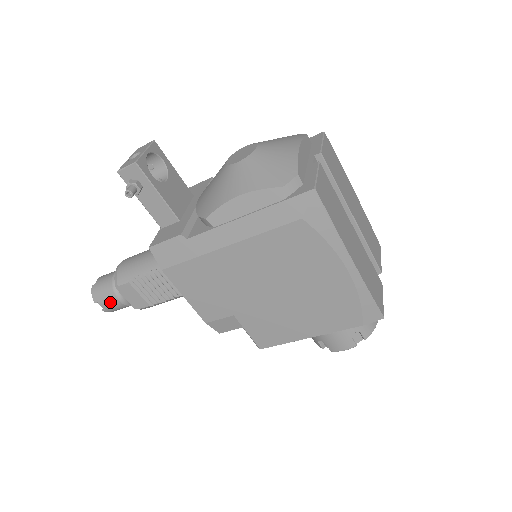
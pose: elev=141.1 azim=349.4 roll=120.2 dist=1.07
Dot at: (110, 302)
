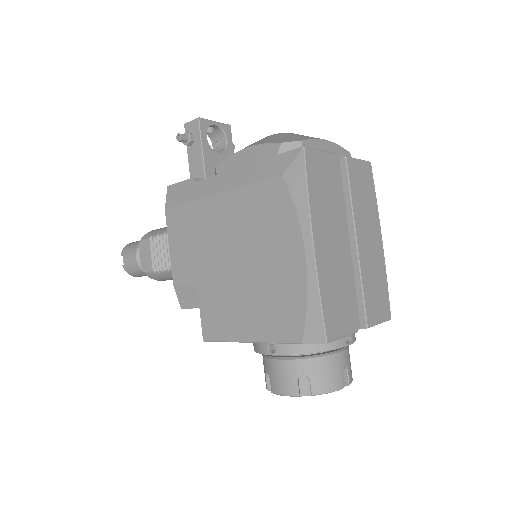
Dot at: (130, 257)
